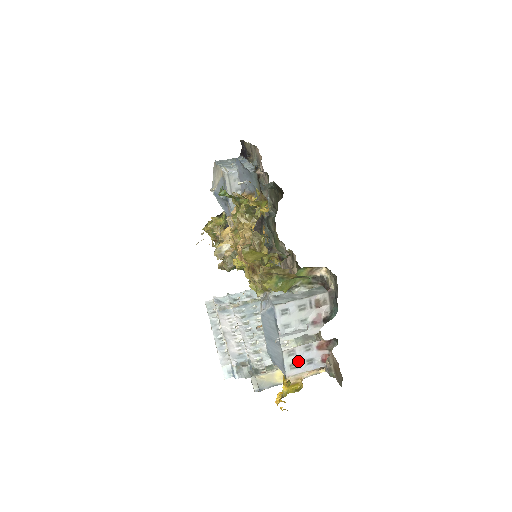
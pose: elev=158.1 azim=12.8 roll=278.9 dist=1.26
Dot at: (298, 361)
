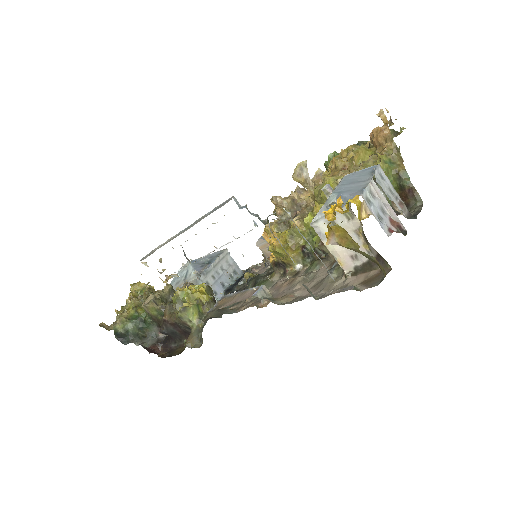
Dot at: (373, 204)
